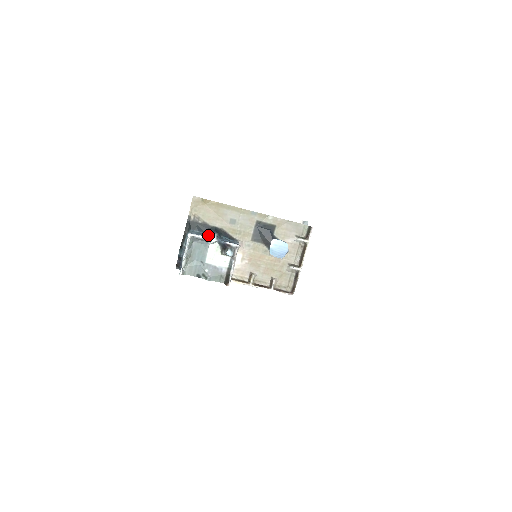
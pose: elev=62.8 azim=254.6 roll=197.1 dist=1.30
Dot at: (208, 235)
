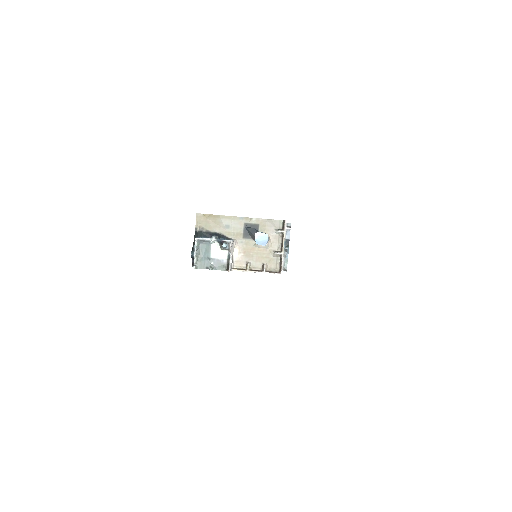
Dot at: occluded
